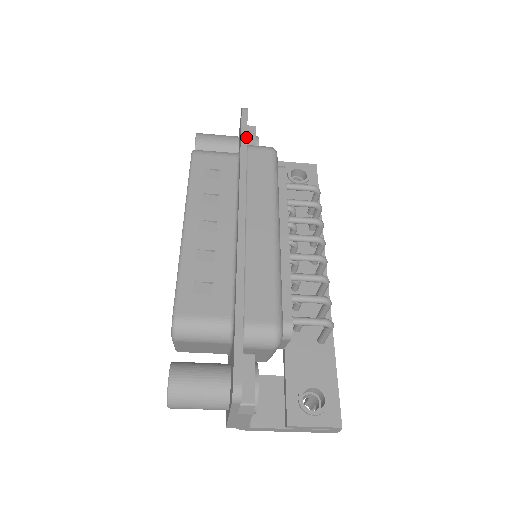
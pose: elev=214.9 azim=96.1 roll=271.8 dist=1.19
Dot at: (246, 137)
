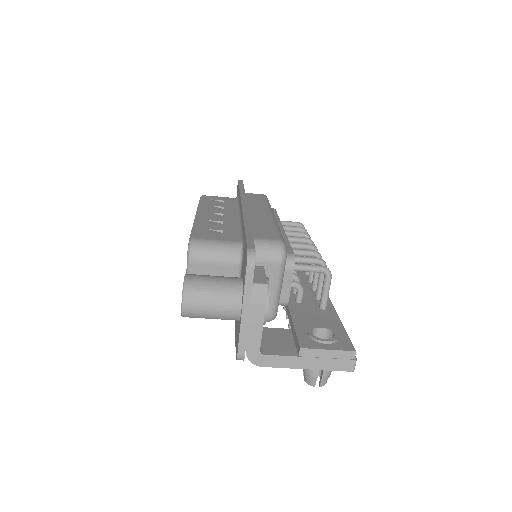
Dot at: (243, 186)
